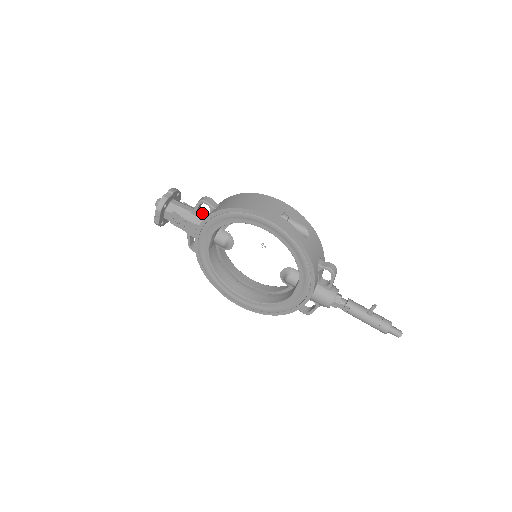
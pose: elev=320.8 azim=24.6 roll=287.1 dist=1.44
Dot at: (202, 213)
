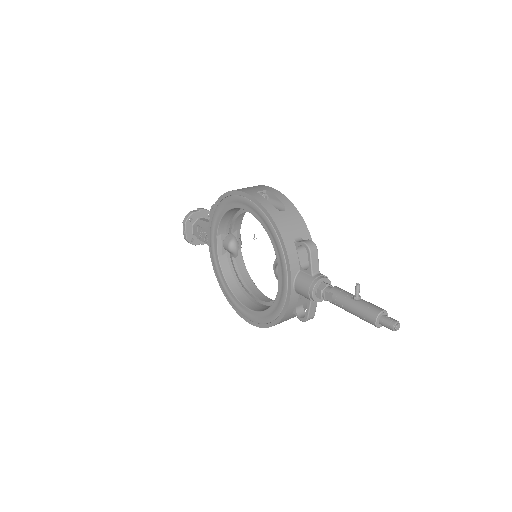
Dot at: occluded
